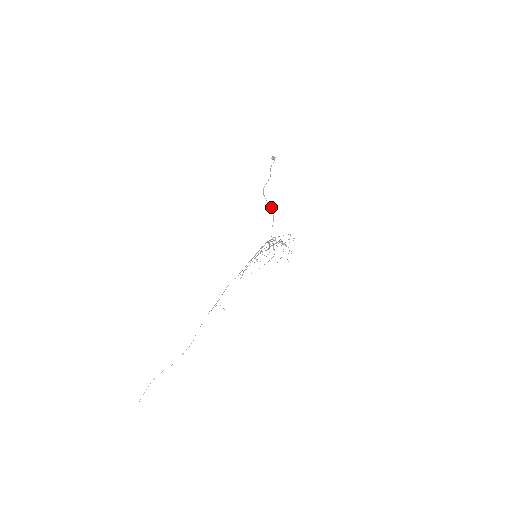
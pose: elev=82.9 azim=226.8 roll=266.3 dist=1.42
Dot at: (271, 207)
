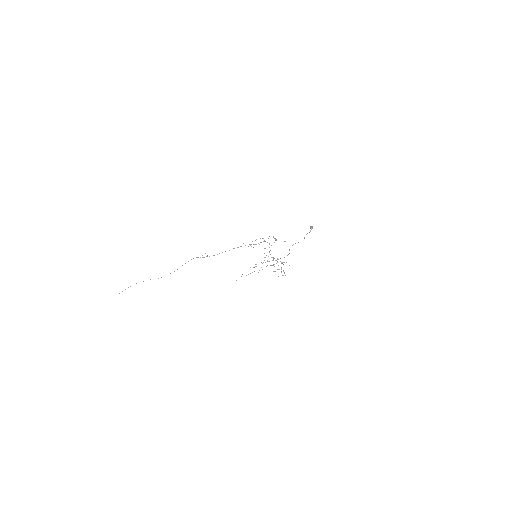
Dot at: (289, 253)
